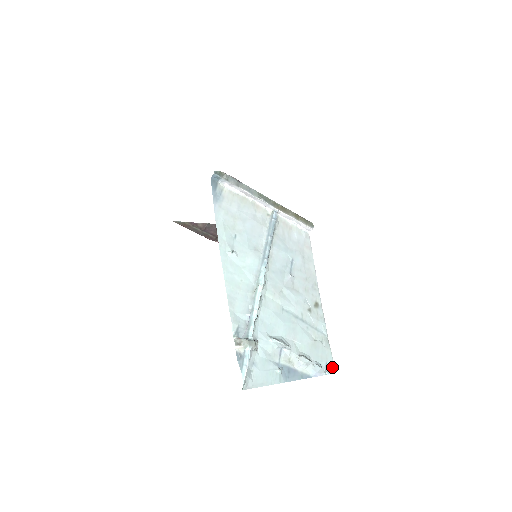
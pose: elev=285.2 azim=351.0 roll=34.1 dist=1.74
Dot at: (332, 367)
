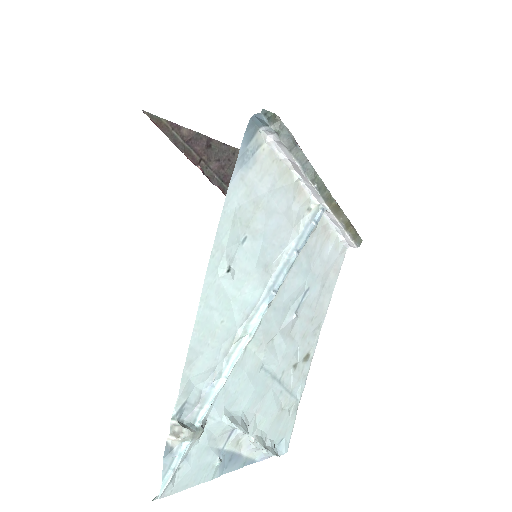
Dot at: (286, 444)
